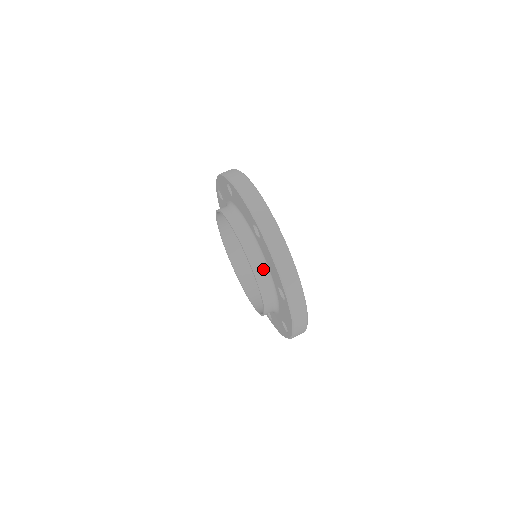
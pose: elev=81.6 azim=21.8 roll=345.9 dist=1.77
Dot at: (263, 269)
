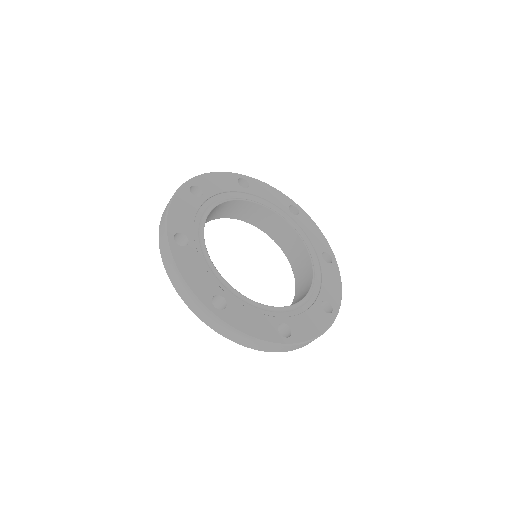
Dot at: occluded
